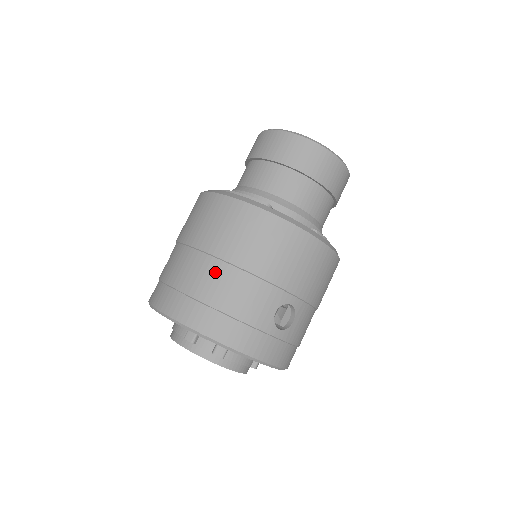
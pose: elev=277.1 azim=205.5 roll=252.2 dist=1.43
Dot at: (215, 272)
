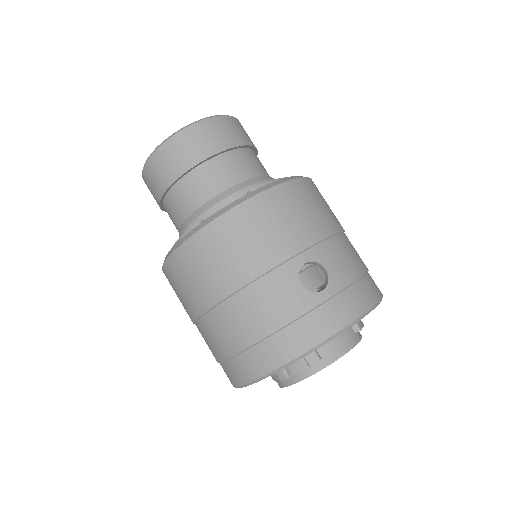
Dot at: (226, 318)
